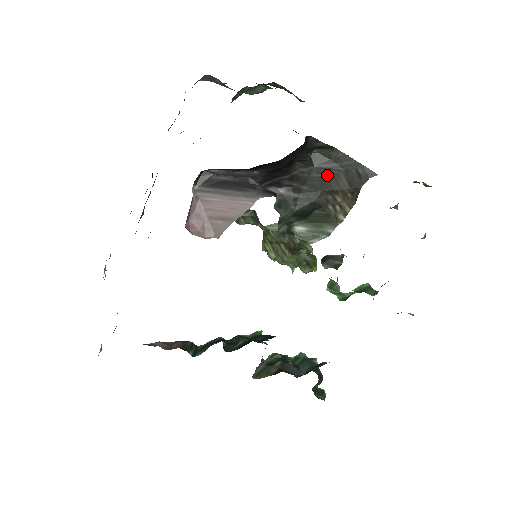
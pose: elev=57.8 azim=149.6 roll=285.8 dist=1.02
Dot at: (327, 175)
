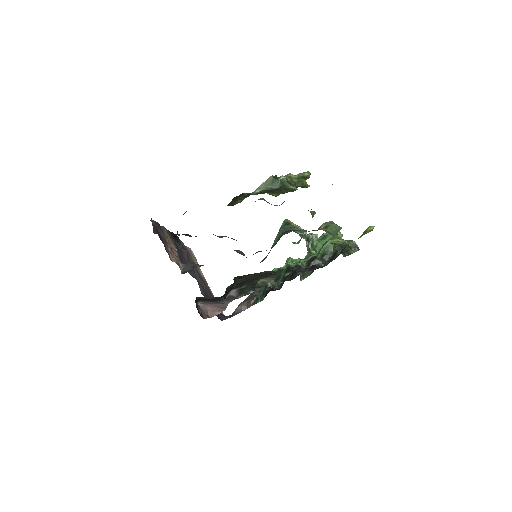
Dot at: (251, 278)
